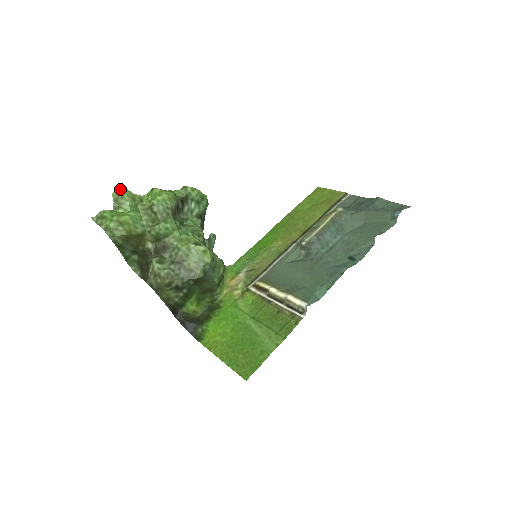
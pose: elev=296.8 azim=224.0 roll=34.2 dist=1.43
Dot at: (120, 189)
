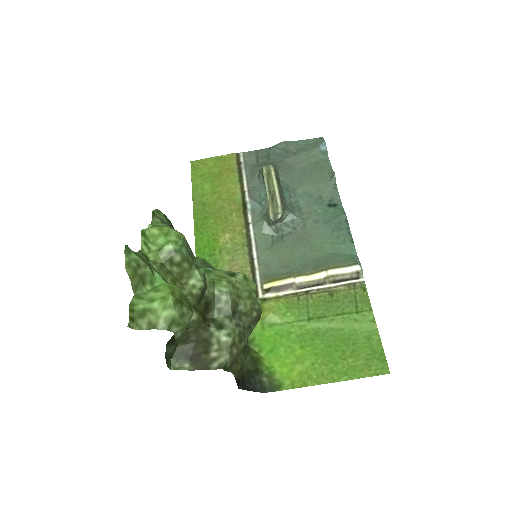
Dot at: (127, 254)
